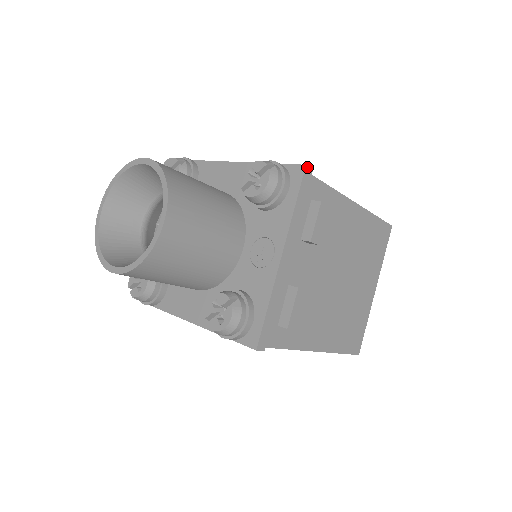
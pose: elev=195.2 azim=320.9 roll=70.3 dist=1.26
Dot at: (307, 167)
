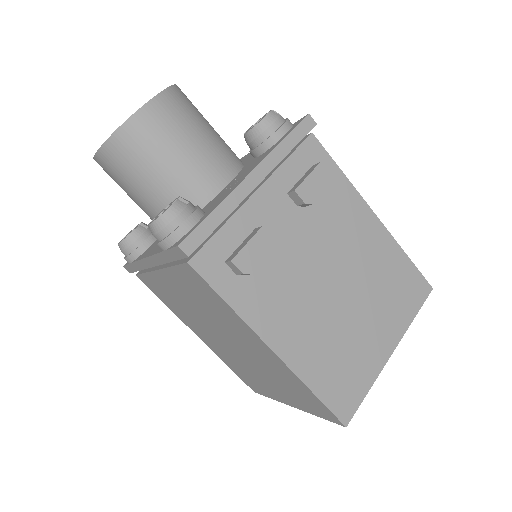
Dot at: (310, 117)
